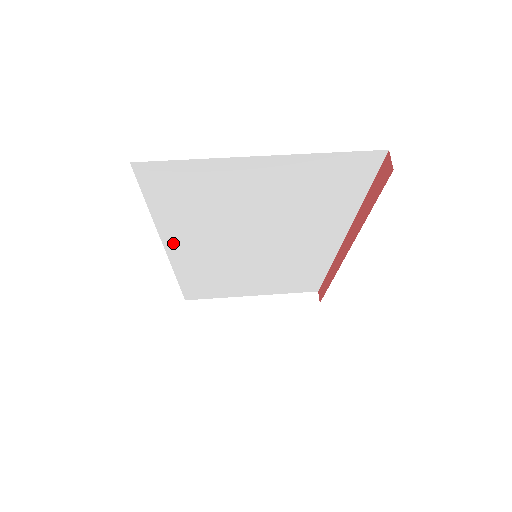
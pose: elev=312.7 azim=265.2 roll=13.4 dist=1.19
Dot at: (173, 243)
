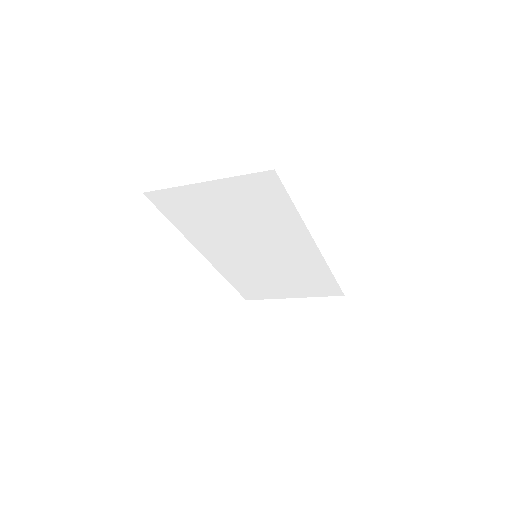
Dot at: (202, 247)
